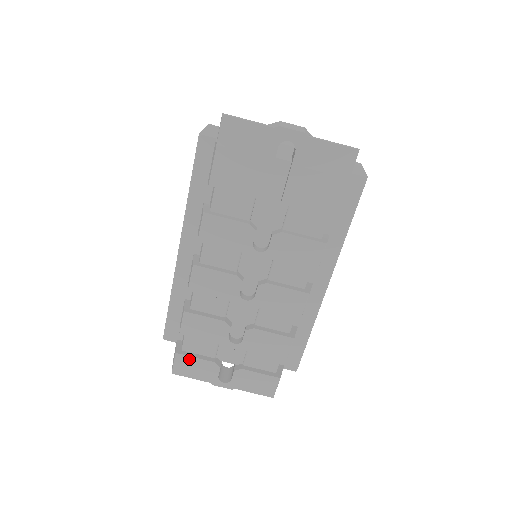
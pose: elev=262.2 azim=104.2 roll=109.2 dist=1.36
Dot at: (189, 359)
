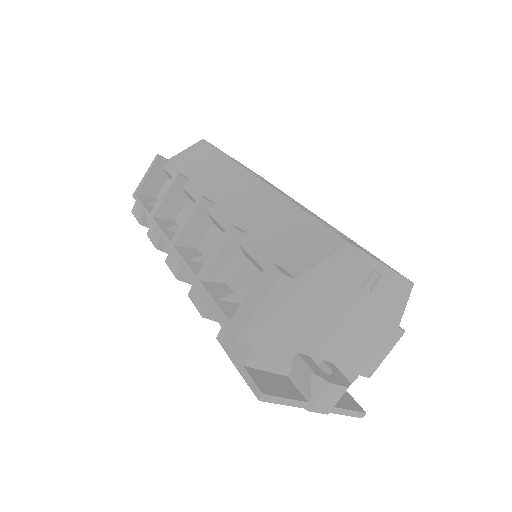
Dot at: occluded
